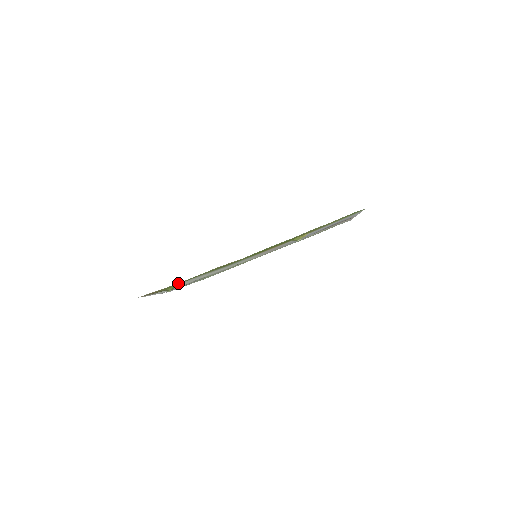
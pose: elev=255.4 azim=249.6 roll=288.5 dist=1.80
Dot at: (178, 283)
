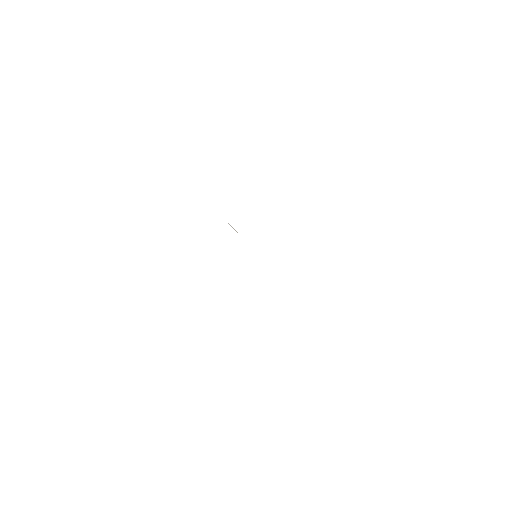
Dot at: occluded
